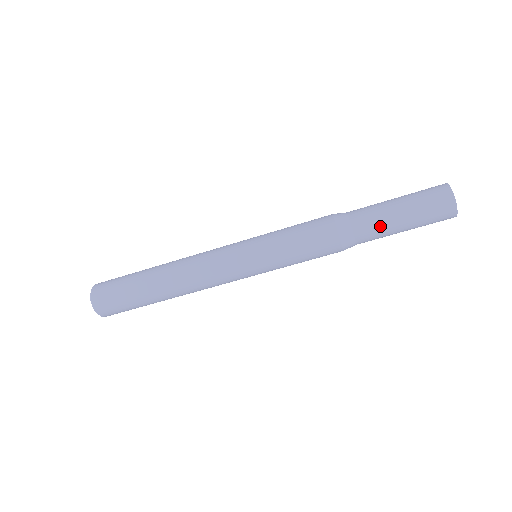
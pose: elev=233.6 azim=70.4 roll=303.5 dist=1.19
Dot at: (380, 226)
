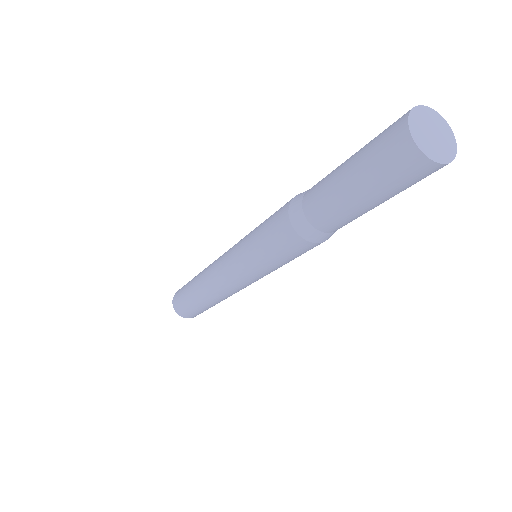
Dot at: occluded
